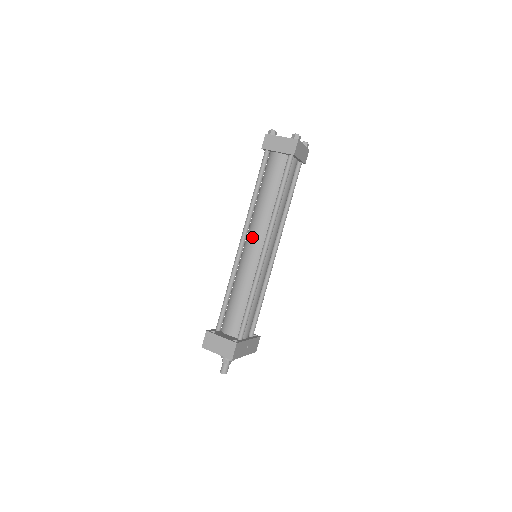
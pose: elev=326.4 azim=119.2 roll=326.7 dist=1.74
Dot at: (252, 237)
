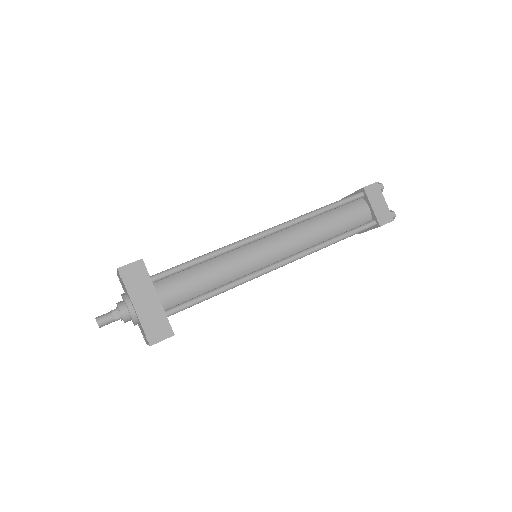
Dot at: occluded
